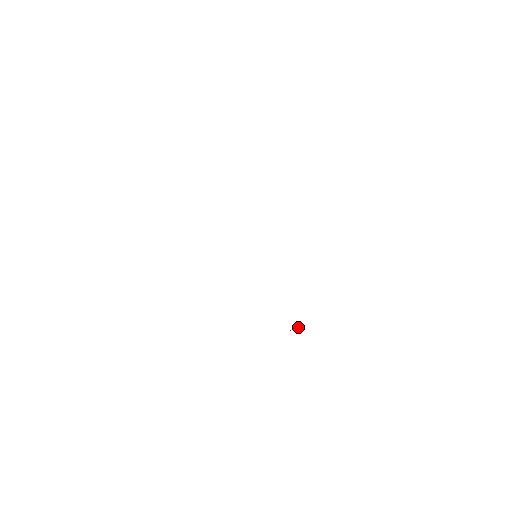
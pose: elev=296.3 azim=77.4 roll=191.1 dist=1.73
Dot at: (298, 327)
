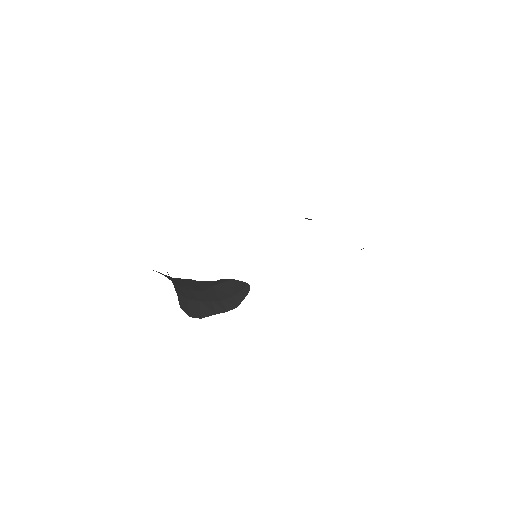
Dot at: (200, 317)
